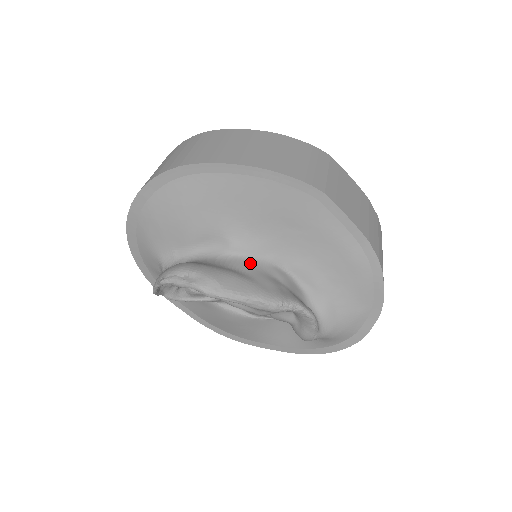
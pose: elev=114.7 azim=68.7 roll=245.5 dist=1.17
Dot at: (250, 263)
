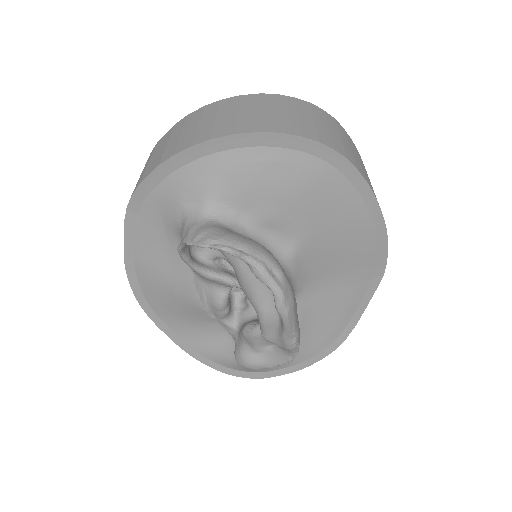
Dot at: (291, 283)
